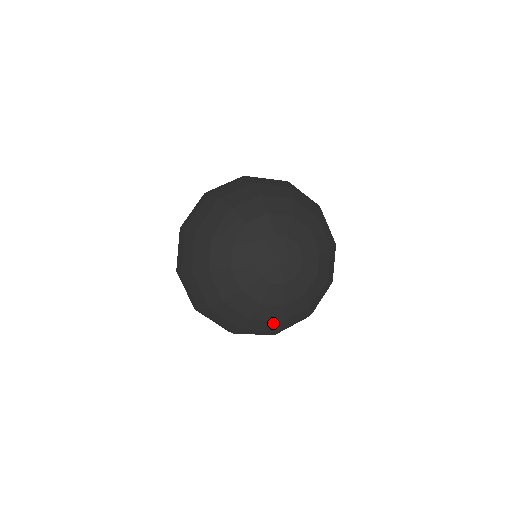
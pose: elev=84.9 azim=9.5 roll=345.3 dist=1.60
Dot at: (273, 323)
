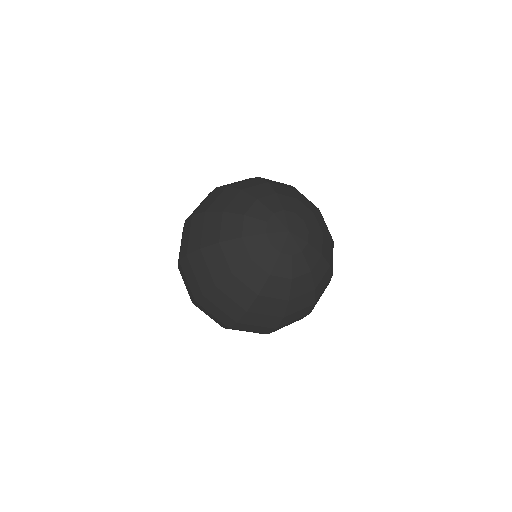
Dot at: (326, 274)
